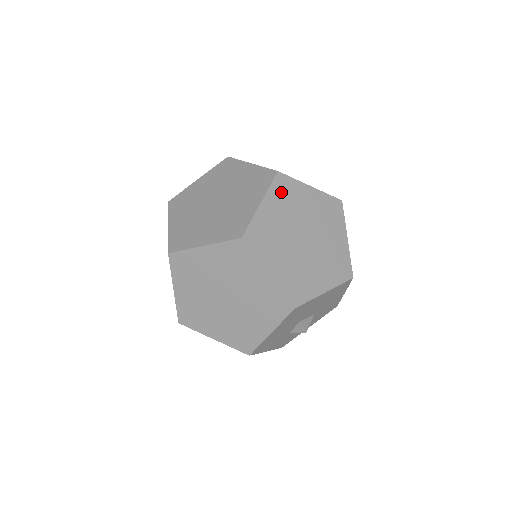
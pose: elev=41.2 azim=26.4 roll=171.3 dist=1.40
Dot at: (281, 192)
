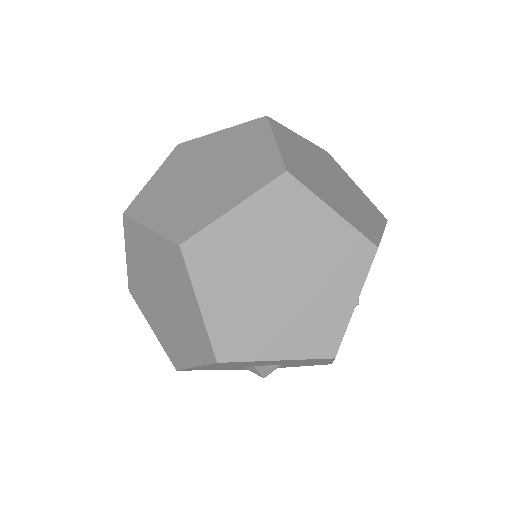
Dot at: (276, 203)
